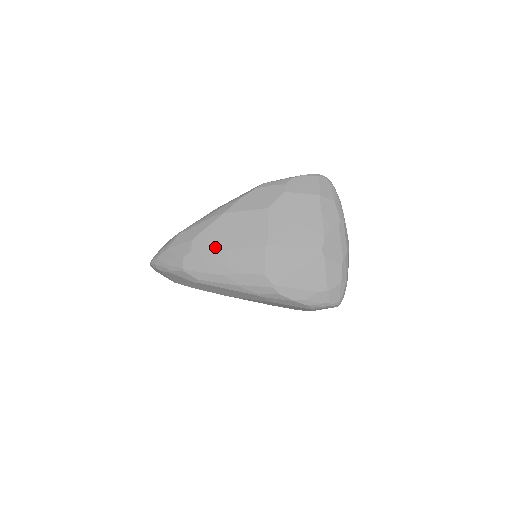
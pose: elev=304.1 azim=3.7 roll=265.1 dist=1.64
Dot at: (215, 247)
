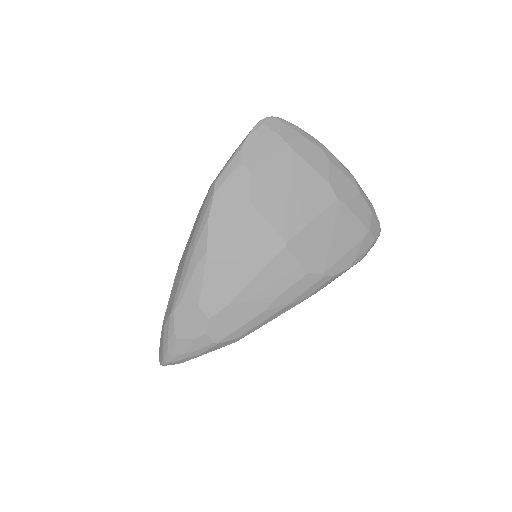
Dot at: (232, 293)
